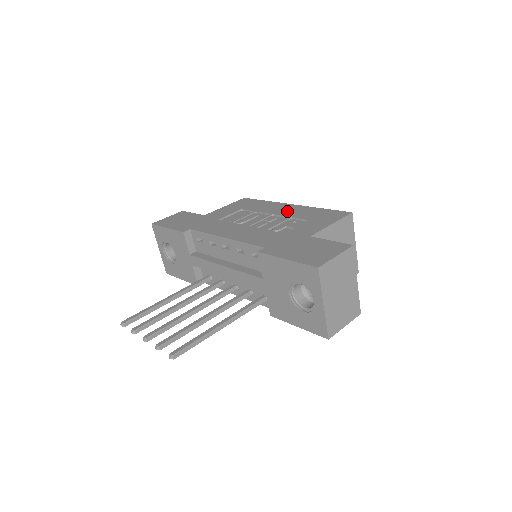
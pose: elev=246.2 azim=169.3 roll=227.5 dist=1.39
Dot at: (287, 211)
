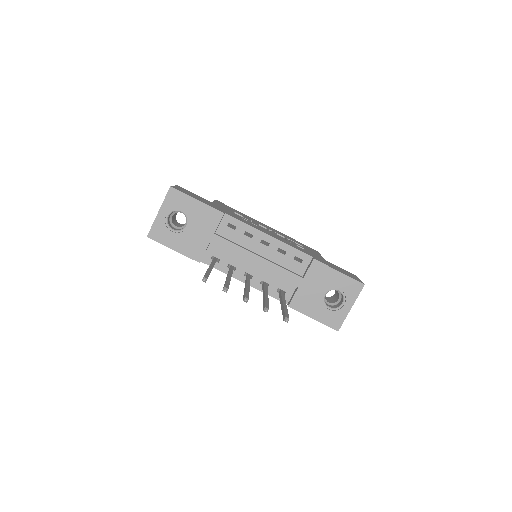
Dot at: (276, 231)
